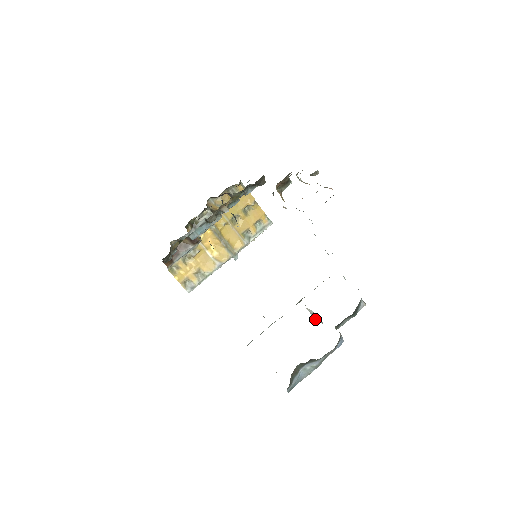
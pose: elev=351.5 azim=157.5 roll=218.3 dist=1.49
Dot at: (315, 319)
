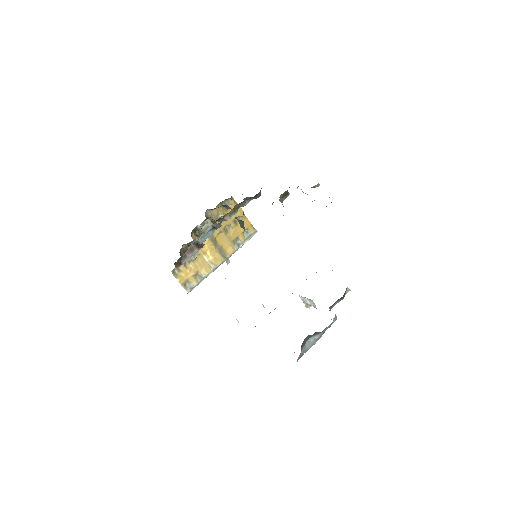
Dot at: (307, 306)
